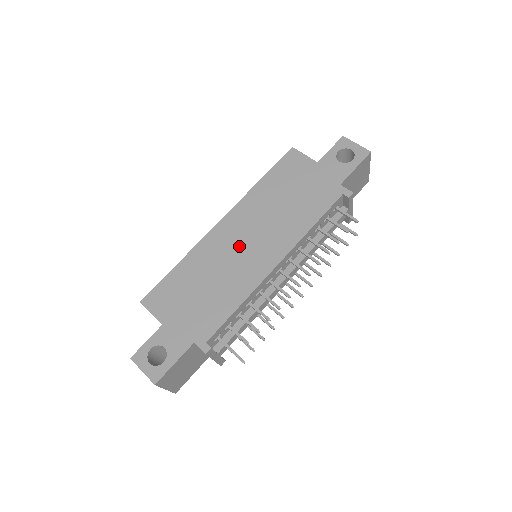
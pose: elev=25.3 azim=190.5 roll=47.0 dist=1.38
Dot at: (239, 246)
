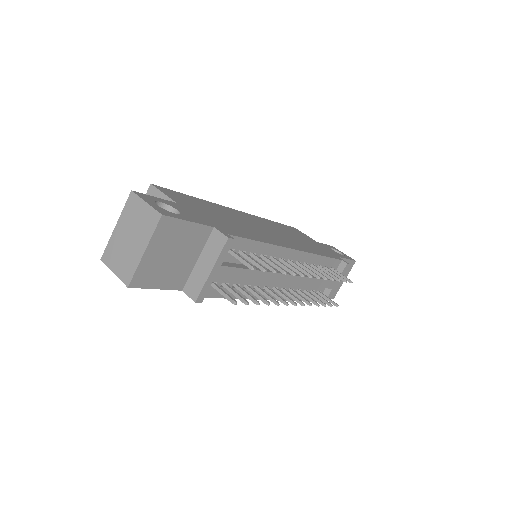
Dot at: (258, 226)
